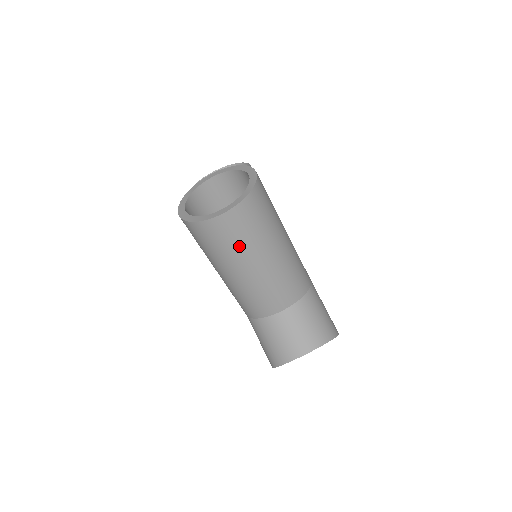
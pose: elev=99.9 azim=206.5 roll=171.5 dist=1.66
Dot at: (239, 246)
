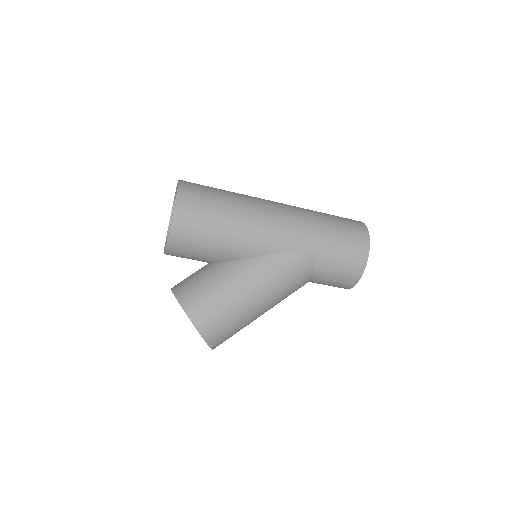
Dot at: occluded
